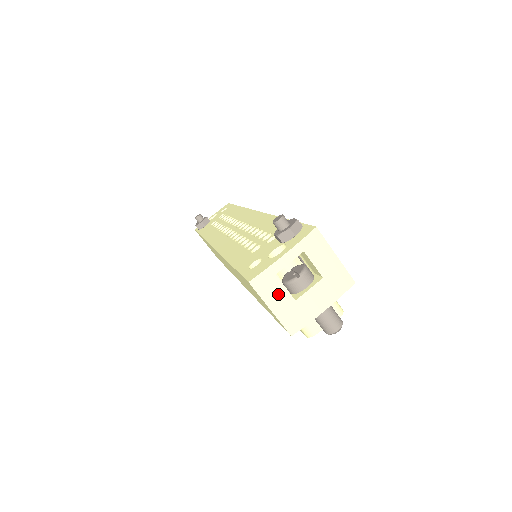
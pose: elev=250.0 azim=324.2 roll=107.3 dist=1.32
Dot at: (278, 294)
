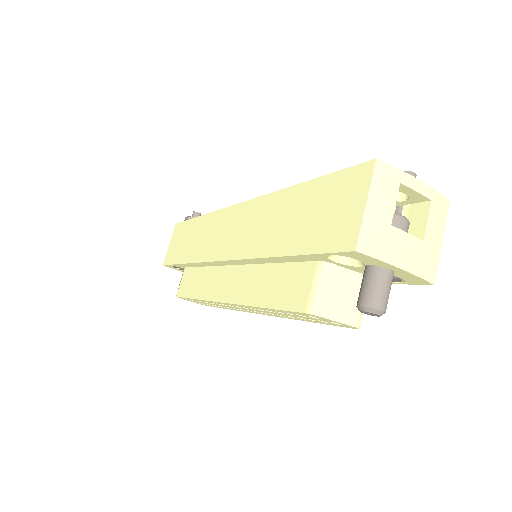
Dot at: (386, 200)
